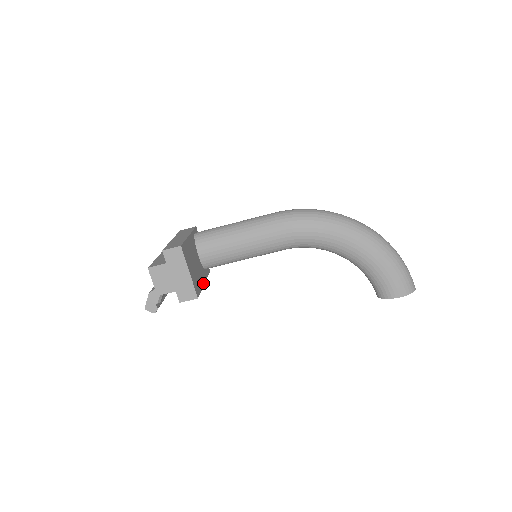
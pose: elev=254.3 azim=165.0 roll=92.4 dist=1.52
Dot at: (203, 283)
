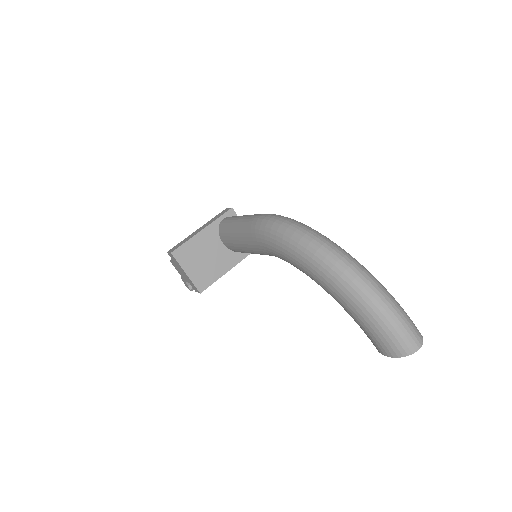
Dot at: (226, 270)
